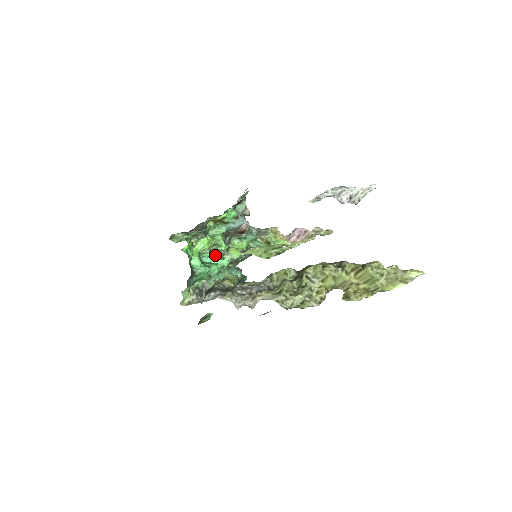
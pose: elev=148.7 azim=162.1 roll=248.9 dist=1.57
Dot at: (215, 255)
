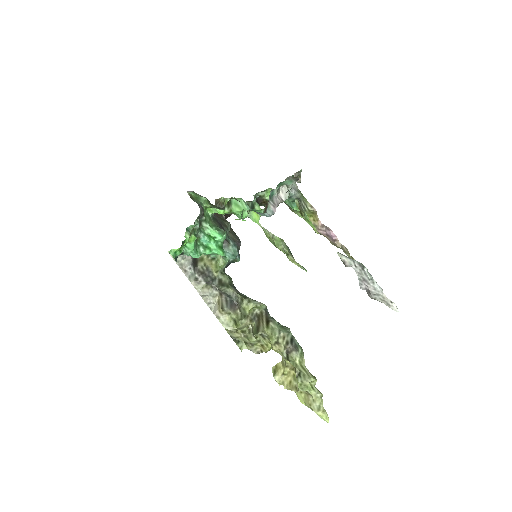
Dot at: (217, 238)
